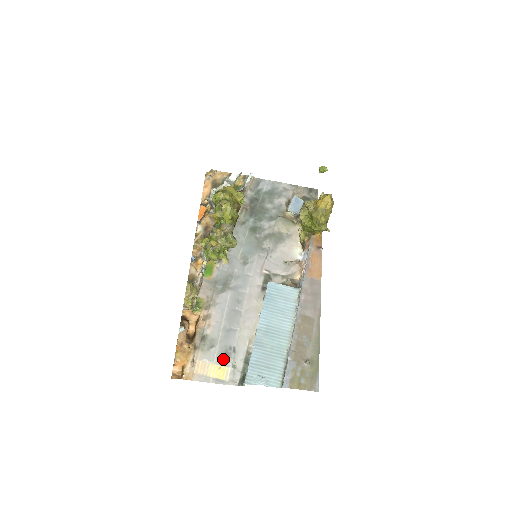
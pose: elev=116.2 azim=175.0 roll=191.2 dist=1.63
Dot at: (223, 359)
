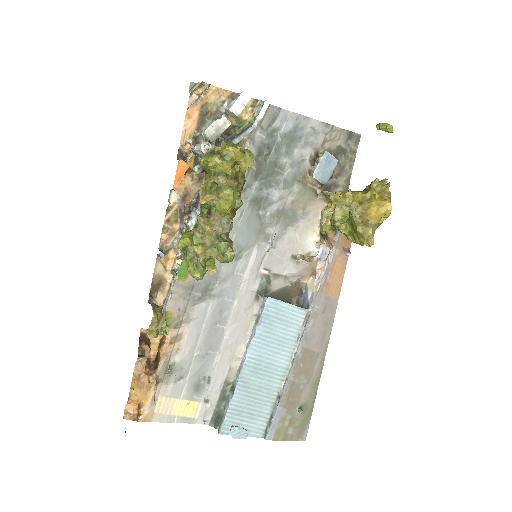
Dot at: (193, 393)
